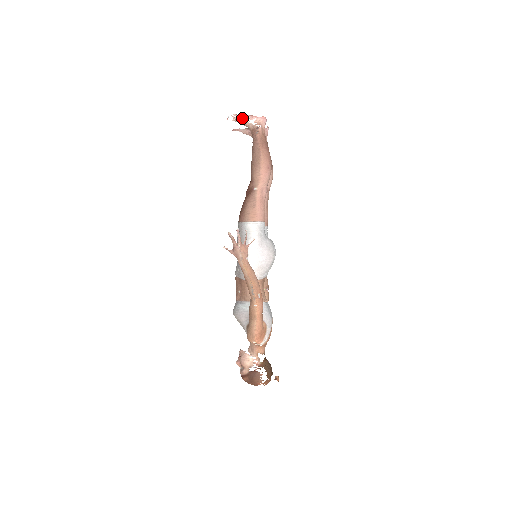
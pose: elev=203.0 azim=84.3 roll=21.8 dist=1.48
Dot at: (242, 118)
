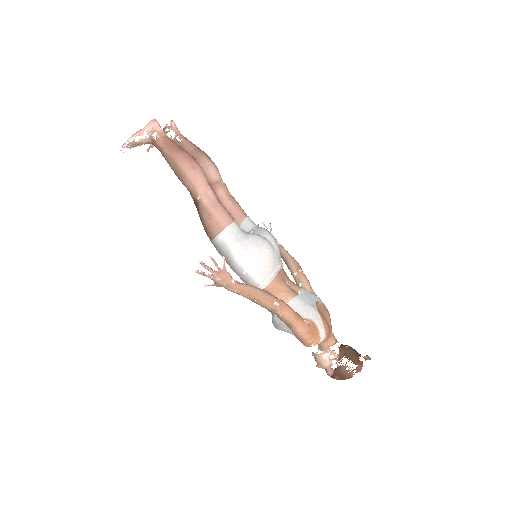
Dot at: (133, 141)
